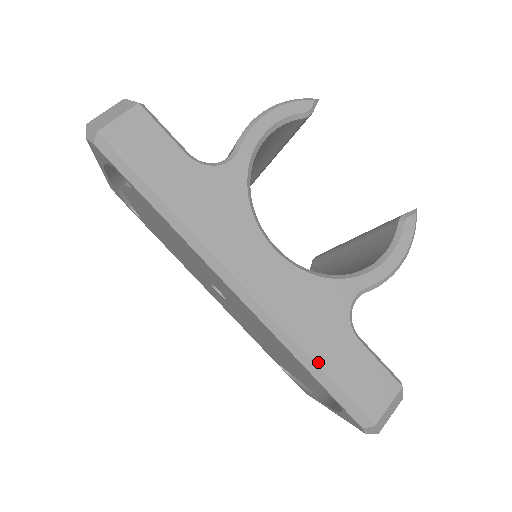
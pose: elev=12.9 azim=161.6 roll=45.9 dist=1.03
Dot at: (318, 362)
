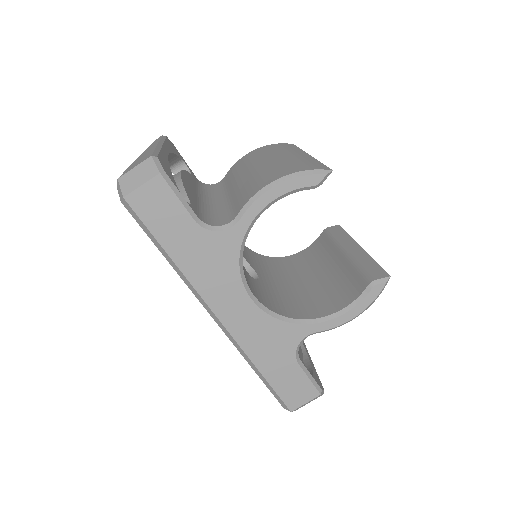
Dot at: (263, 372)
